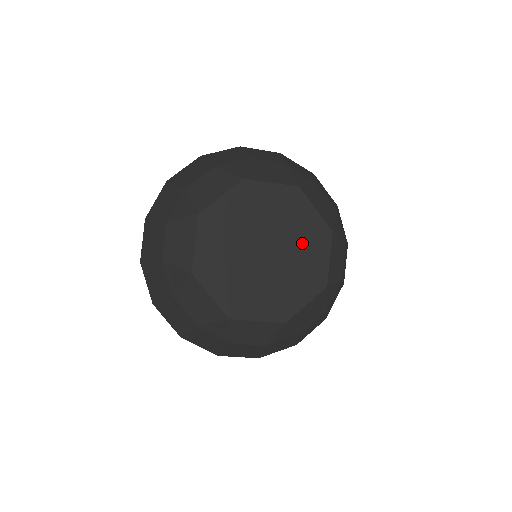
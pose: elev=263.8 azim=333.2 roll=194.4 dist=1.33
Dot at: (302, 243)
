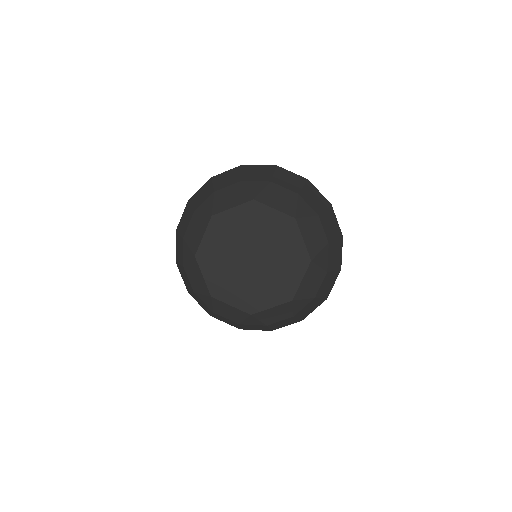
Dot at: (283, 261)
